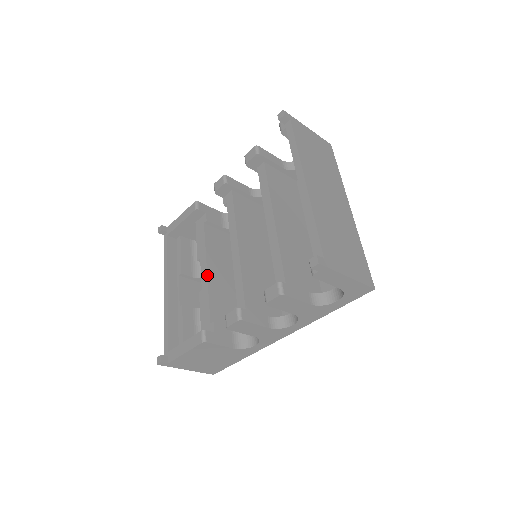
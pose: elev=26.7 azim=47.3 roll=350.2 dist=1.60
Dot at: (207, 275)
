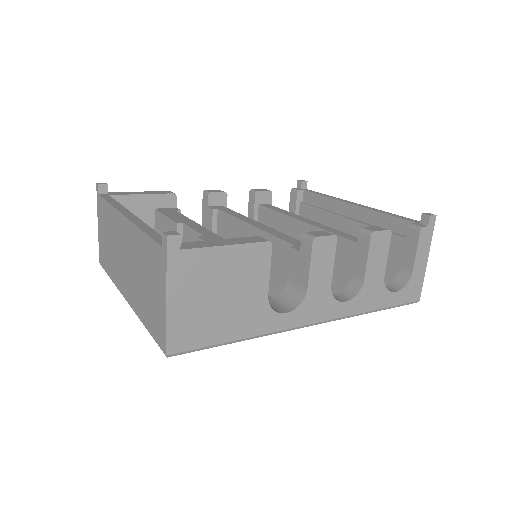
Dot at: (209, 230)
